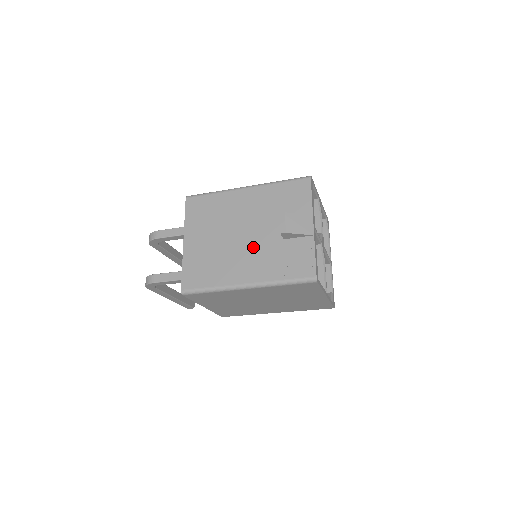
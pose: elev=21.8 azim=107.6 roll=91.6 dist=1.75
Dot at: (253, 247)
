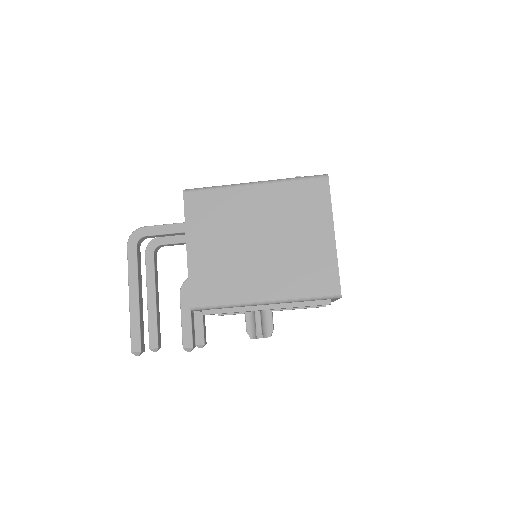
Dot at: occluded
